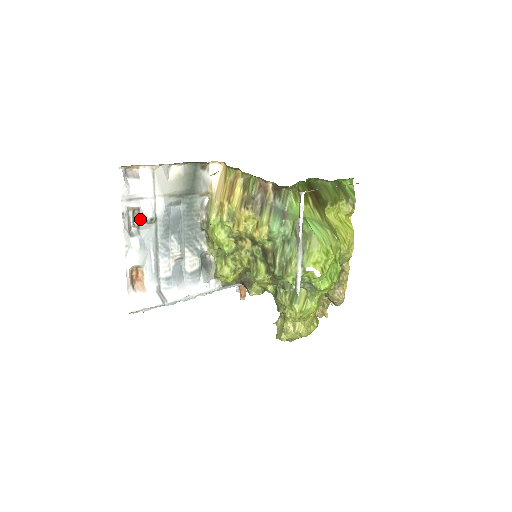
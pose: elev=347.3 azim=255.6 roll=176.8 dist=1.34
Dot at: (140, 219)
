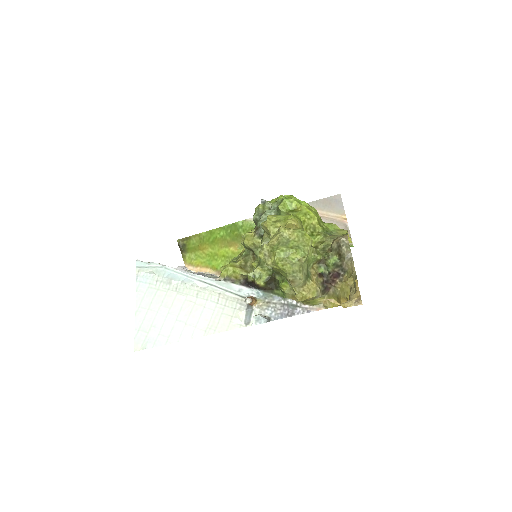
Dot at: occluded
